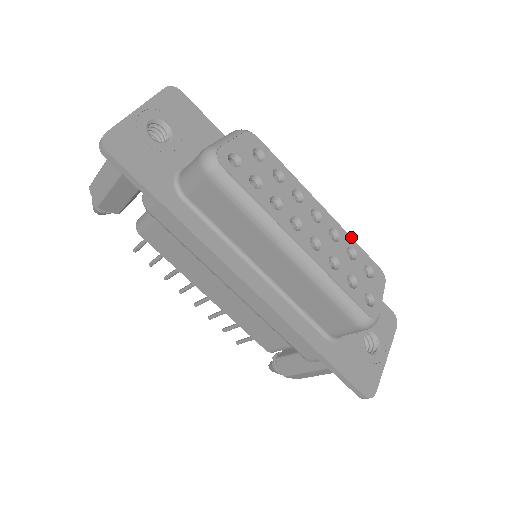
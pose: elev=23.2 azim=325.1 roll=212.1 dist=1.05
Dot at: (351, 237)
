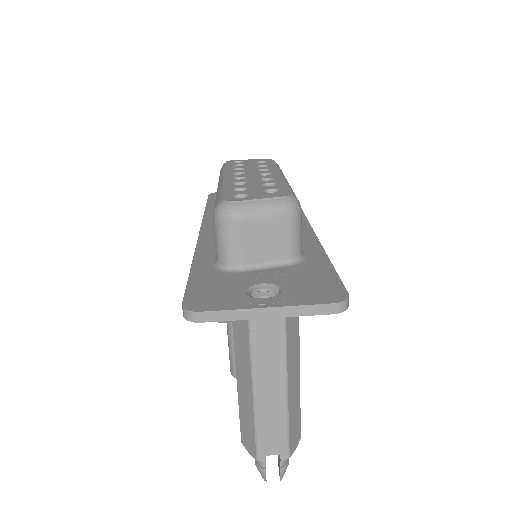
Dot at: (285, 182)
